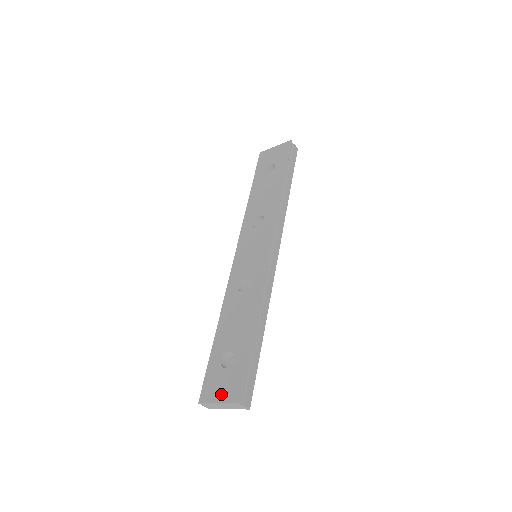
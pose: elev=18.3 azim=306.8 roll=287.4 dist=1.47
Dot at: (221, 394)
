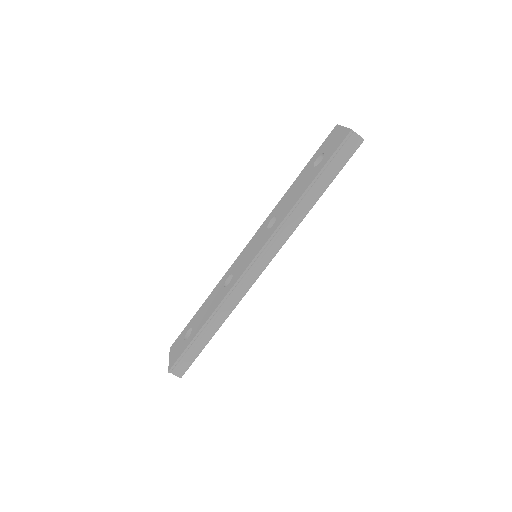
Dot at: (172, 355)
